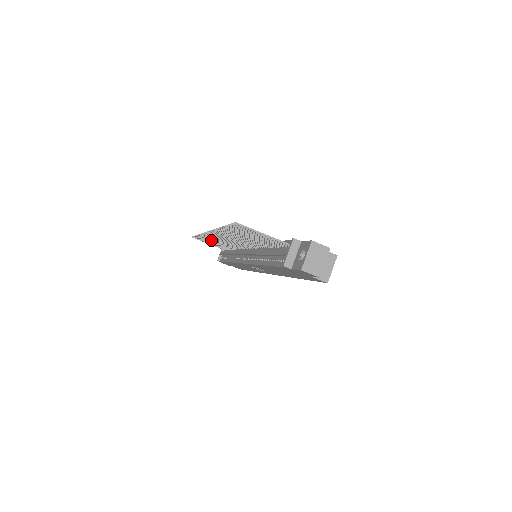
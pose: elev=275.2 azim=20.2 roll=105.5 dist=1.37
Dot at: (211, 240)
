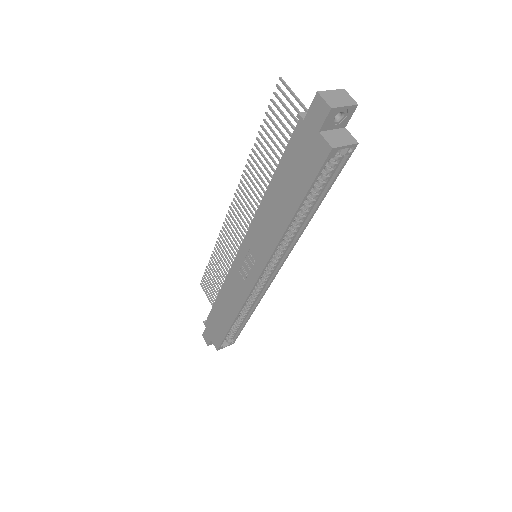
Dot at: (220, 263)
